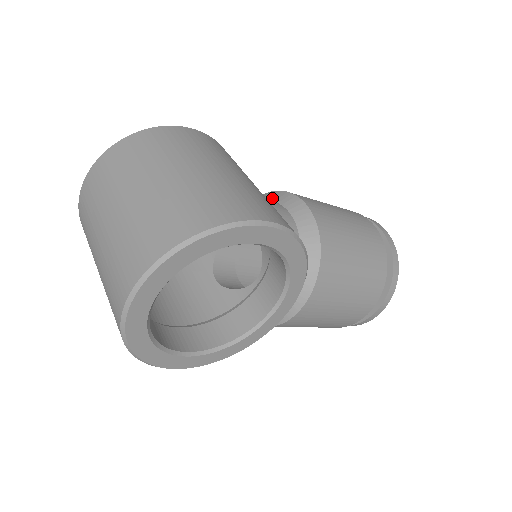
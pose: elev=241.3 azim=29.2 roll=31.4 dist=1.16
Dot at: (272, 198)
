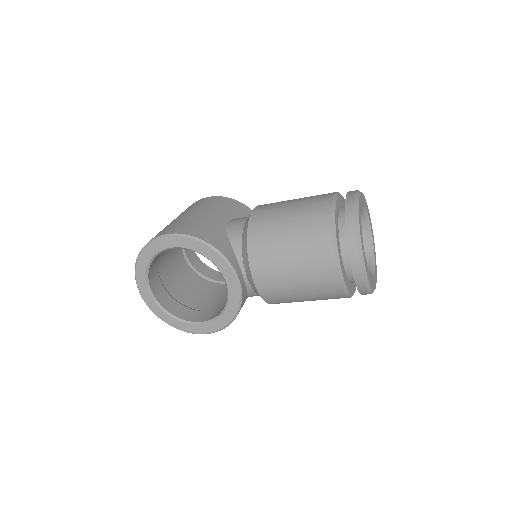
Dot at: occluded
